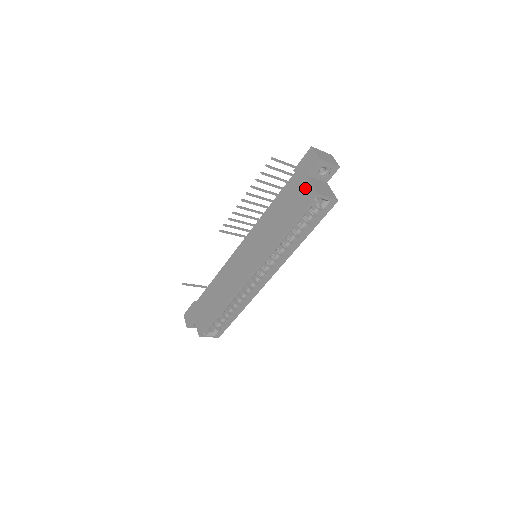
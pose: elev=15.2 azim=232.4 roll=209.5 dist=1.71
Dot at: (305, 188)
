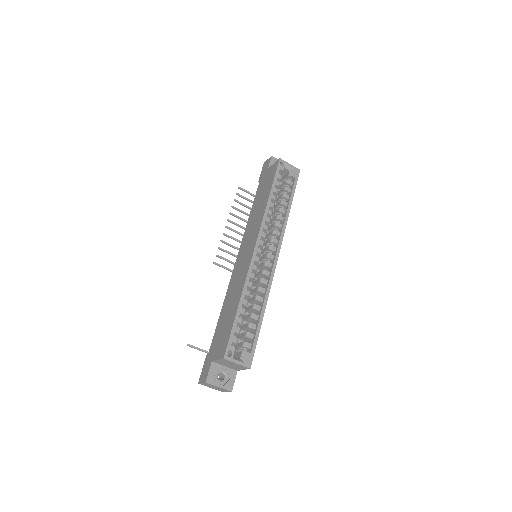
Dot at: (270, 170)
